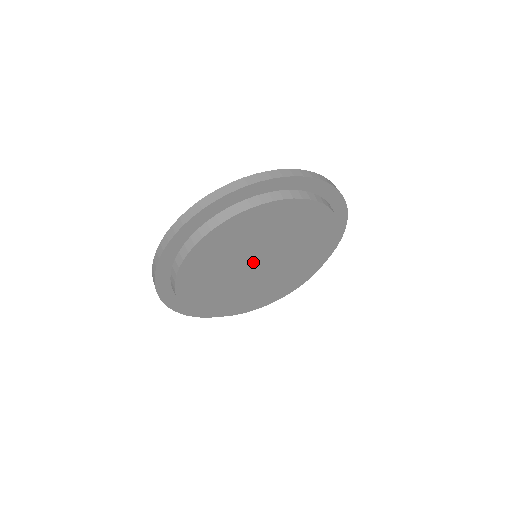
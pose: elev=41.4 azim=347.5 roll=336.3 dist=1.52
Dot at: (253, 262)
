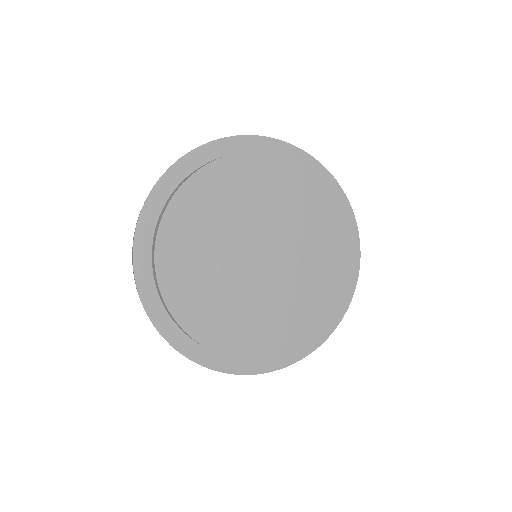
Dot at: (248, 253)
